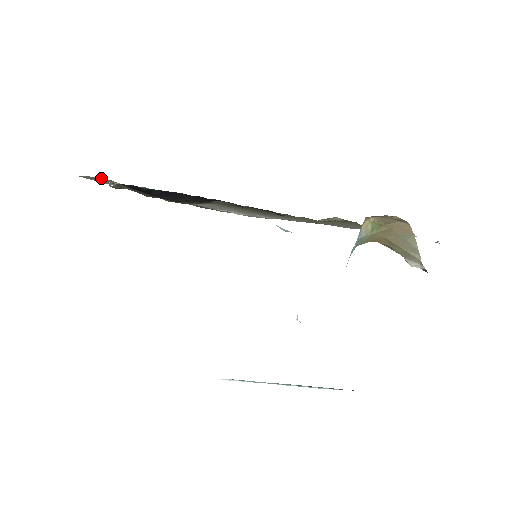
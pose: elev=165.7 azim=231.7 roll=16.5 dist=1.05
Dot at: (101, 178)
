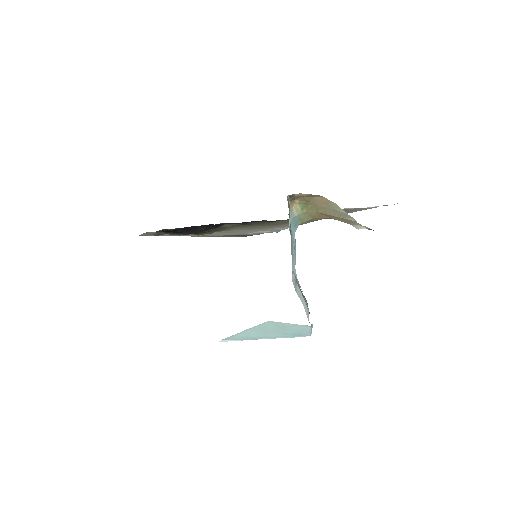
Dot at: (150, 232)
